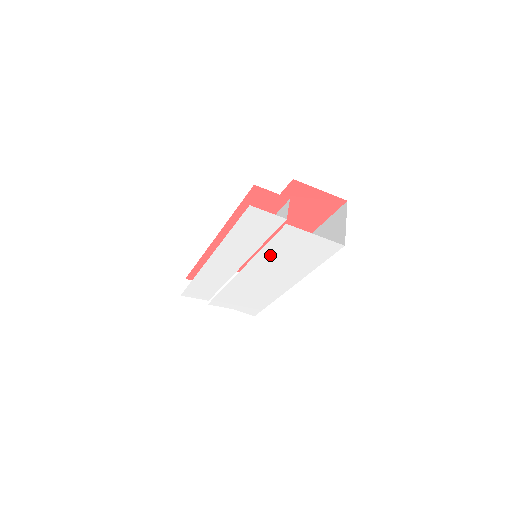
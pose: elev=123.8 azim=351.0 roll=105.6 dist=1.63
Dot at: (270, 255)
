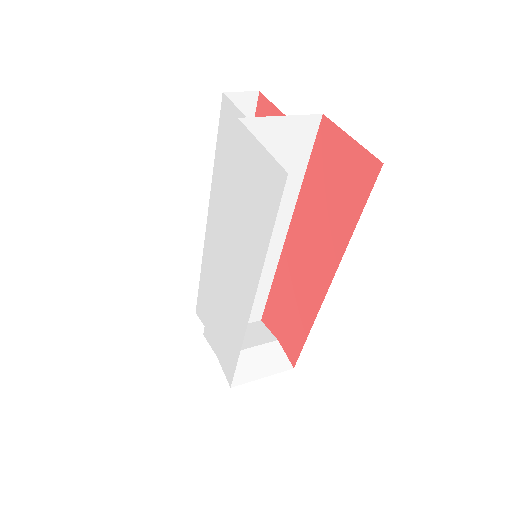
Dot at: (232, 208)
